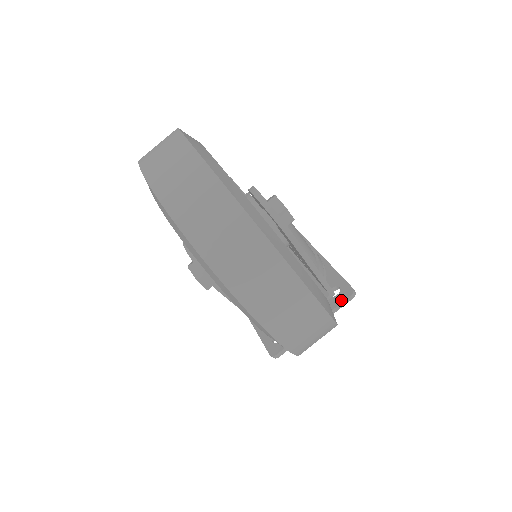
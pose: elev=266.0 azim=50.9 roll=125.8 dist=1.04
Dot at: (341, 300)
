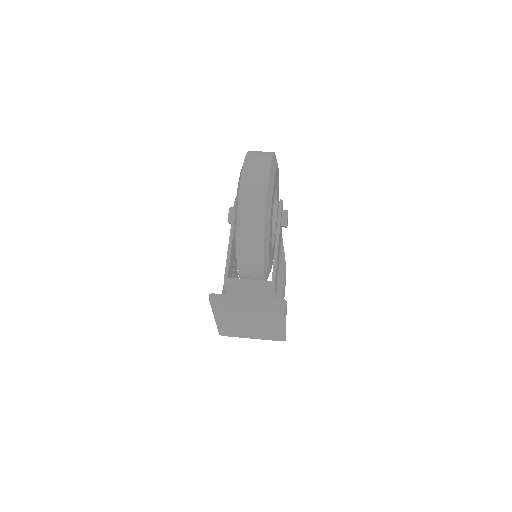
Dot at: (275, 299)
